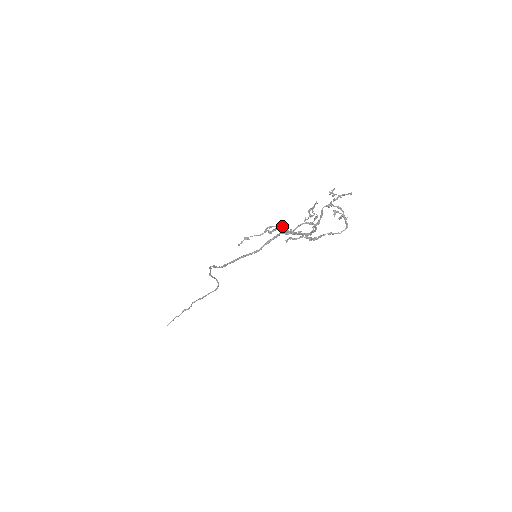
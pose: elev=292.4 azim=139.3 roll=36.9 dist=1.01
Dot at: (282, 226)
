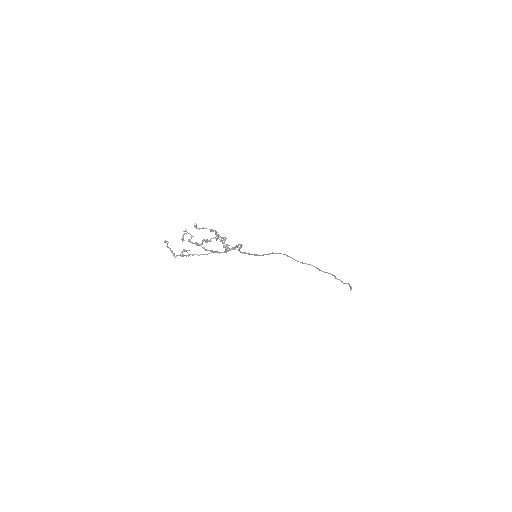
Dot at: (203, 239)
